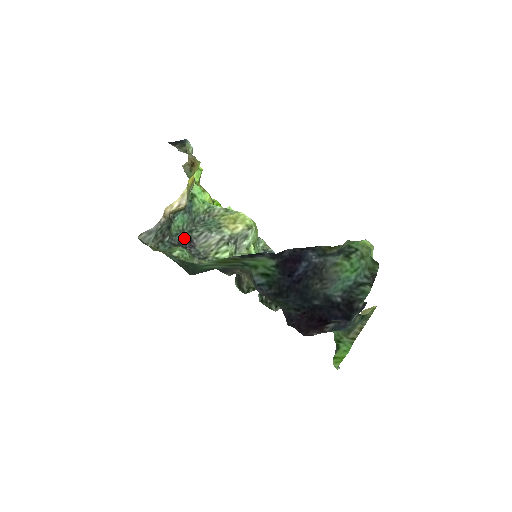
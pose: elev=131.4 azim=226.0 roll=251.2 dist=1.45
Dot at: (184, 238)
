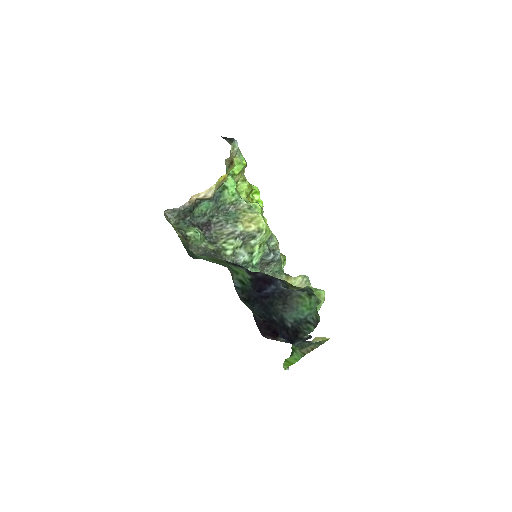
Dot at: (204, 221)
